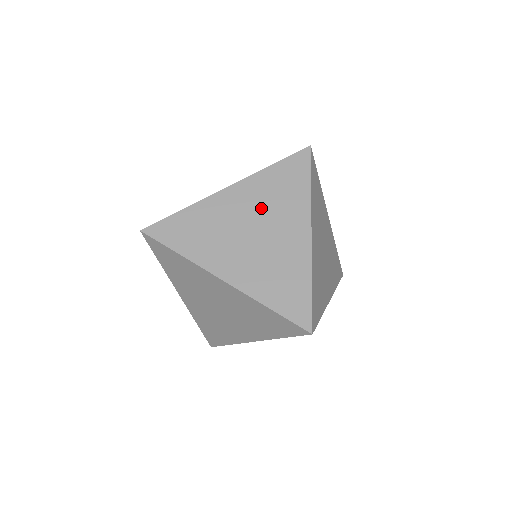
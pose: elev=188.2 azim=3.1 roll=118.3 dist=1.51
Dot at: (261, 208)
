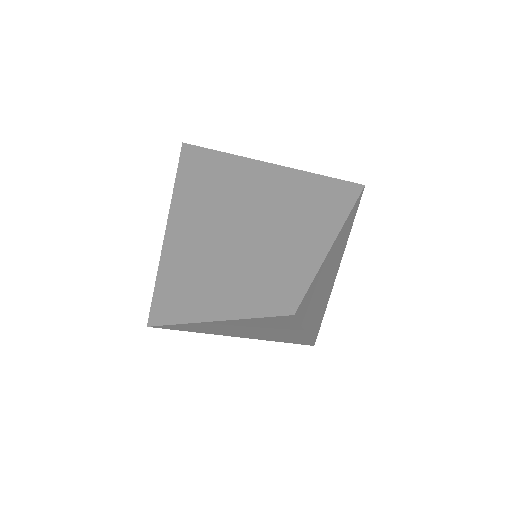
Dot at: (191, 235)
